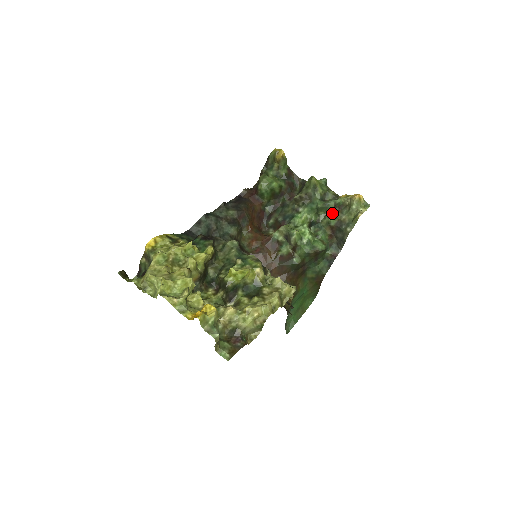
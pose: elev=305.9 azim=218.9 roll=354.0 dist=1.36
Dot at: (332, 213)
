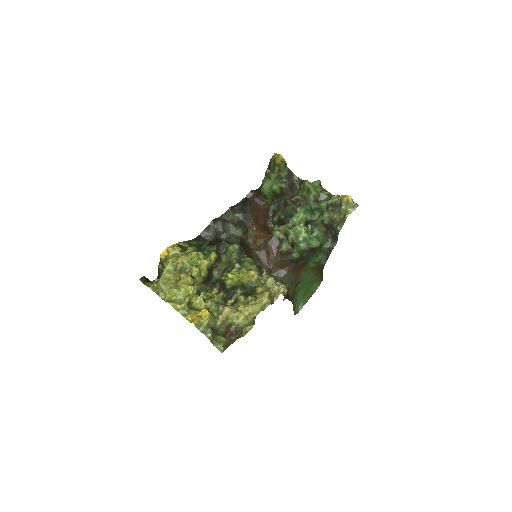
Dot at: (325, 213)
